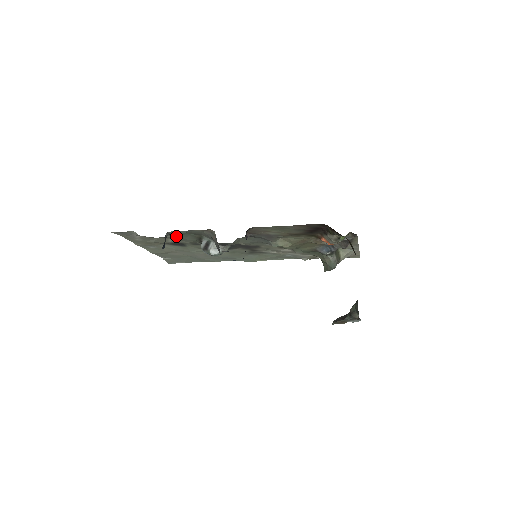
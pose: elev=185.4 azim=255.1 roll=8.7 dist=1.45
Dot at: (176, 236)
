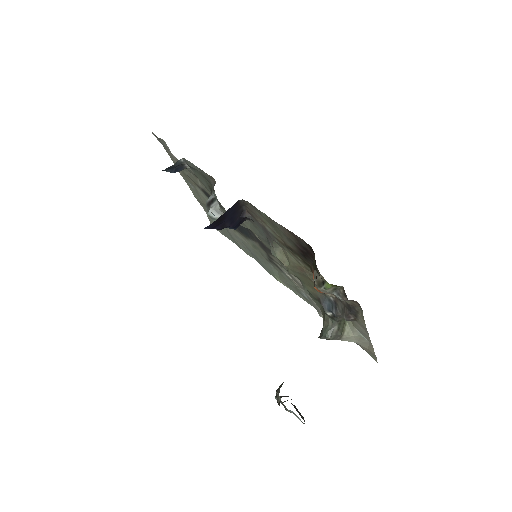
Dot at: (197, 175)
